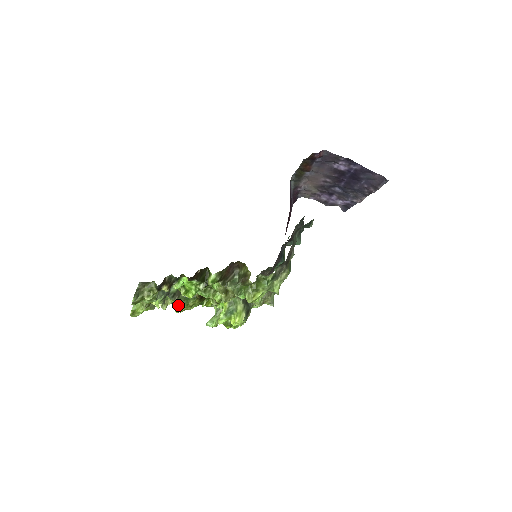
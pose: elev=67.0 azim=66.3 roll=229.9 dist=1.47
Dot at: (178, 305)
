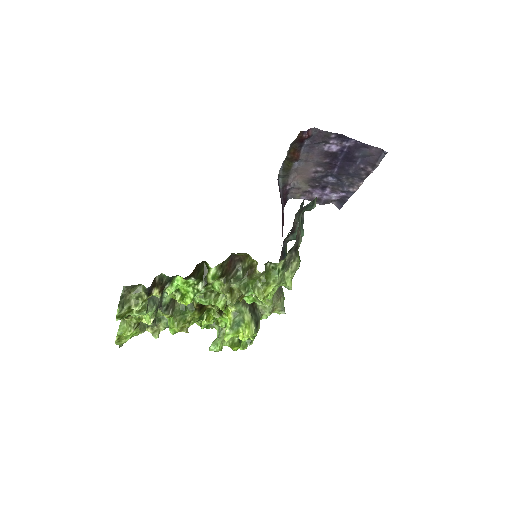
Dot at: (173, 321)
